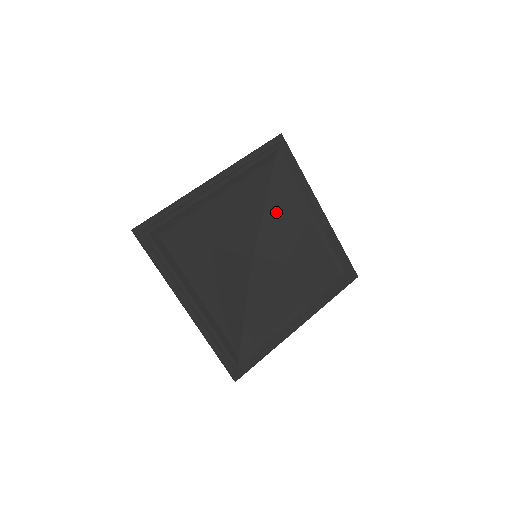
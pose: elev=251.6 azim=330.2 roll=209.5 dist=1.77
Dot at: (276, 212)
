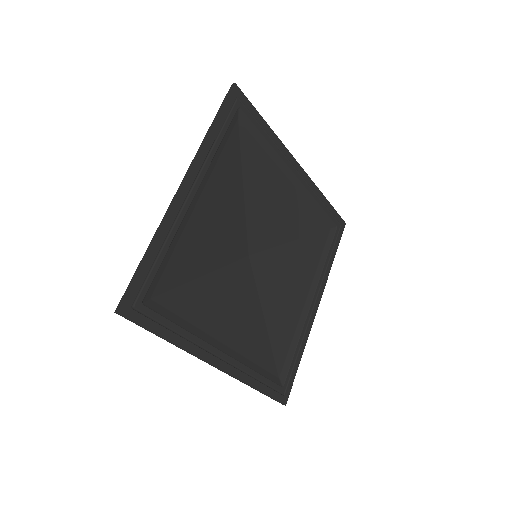
Dot at: (295, 257)
